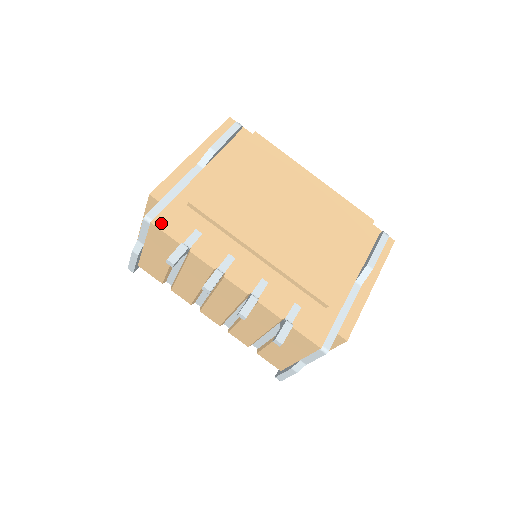
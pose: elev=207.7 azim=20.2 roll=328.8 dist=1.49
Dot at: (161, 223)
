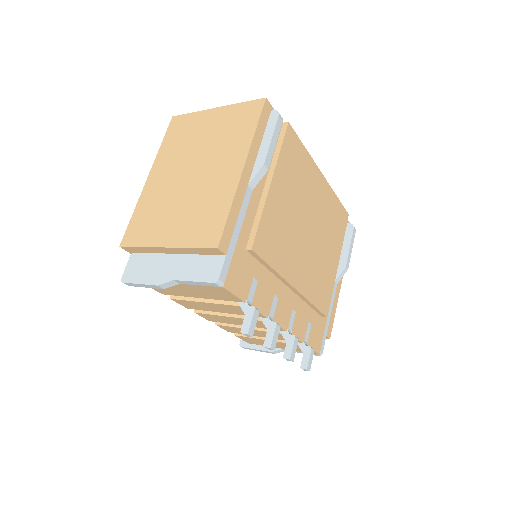
Dot at: (230, 284)
